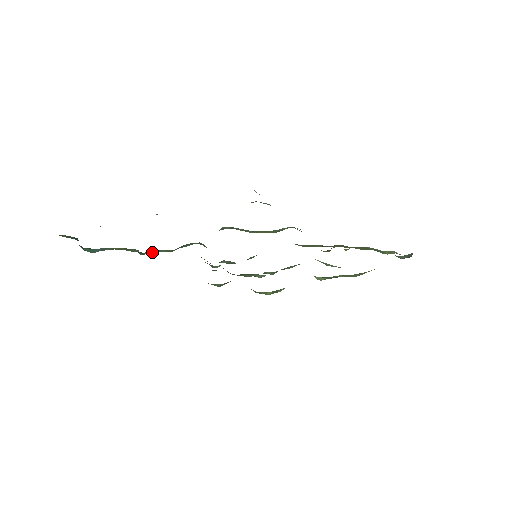
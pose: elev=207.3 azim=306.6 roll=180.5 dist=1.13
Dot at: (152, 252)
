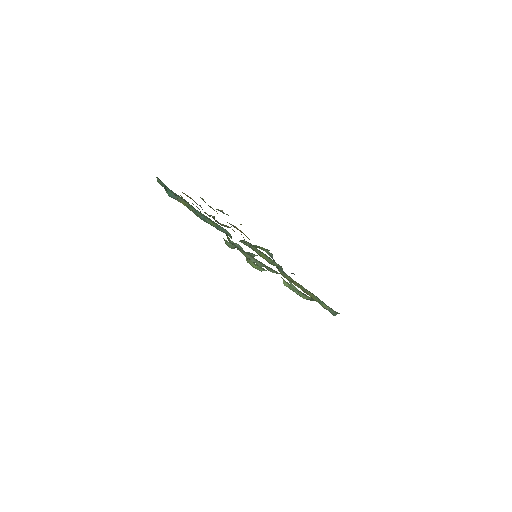
Dot at: (202, 216)
